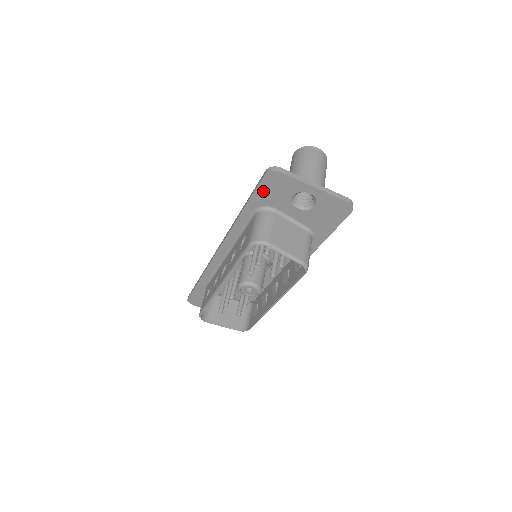
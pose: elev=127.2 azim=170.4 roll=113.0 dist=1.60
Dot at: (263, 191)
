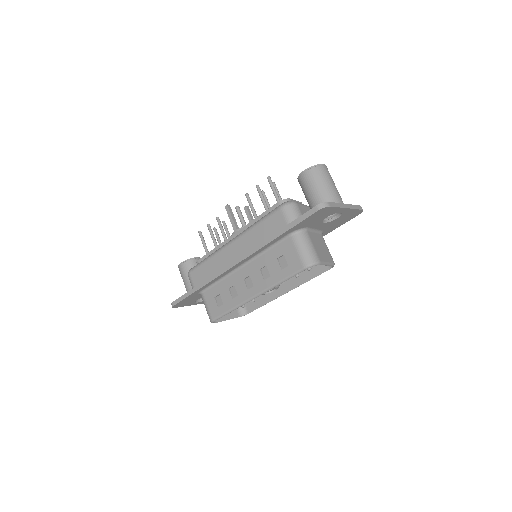
Dot at: (307, 220)
